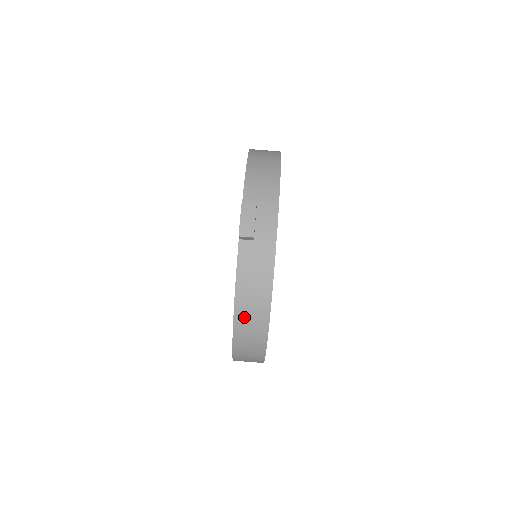
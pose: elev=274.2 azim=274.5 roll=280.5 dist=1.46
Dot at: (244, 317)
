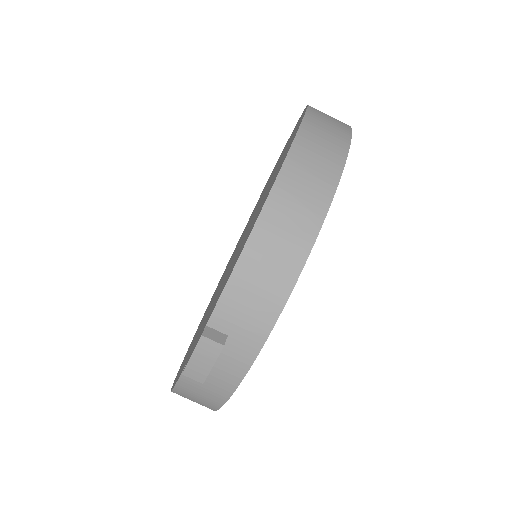
Dot at: occluded
